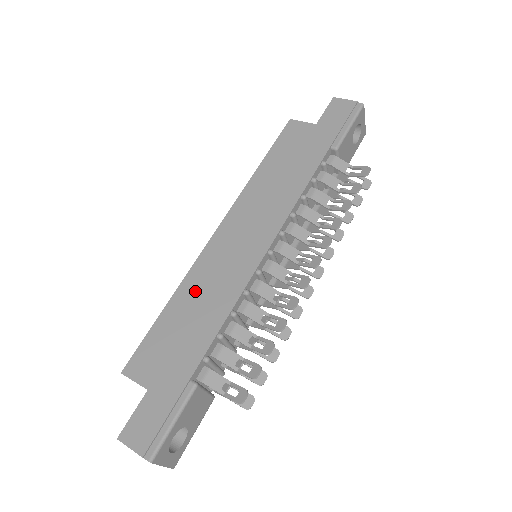
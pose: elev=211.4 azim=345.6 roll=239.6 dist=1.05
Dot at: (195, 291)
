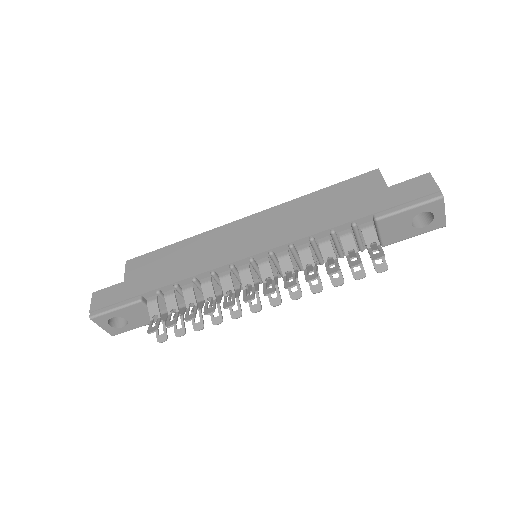
Dot at: (194, 247)
